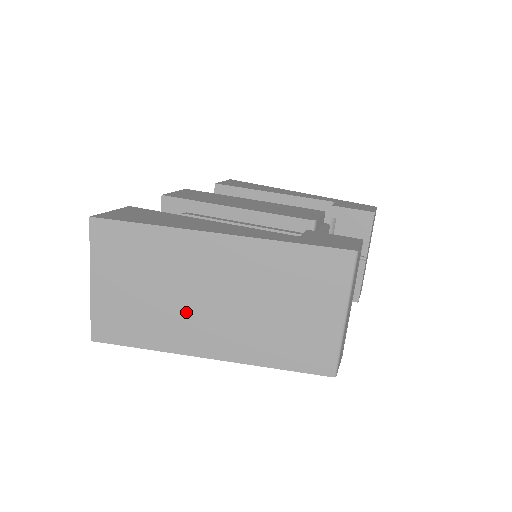
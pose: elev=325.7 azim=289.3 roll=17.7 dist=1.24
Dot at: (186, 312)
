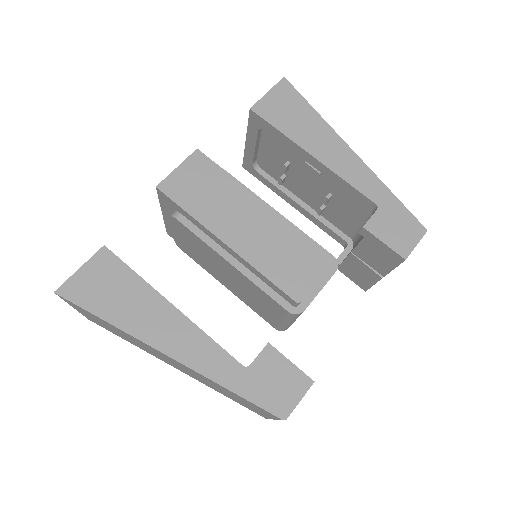
Dot at: occluded
